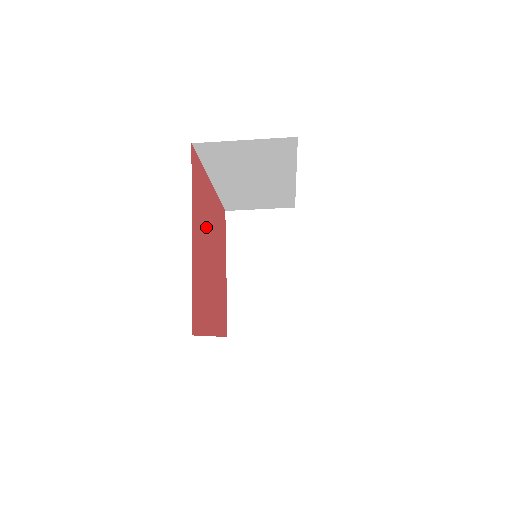
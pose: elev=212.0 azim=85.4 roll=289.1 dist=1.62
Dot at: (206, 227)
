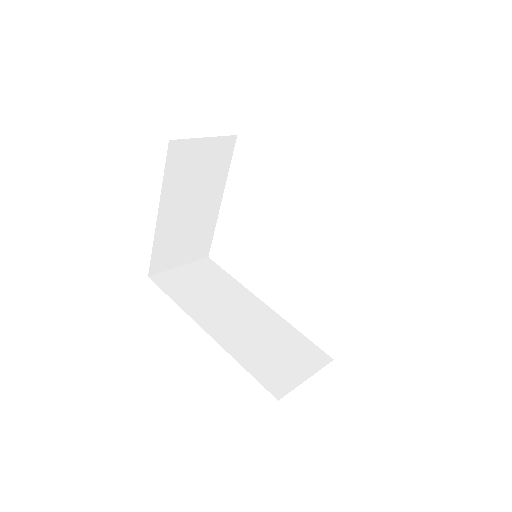
Dot at: occluded
